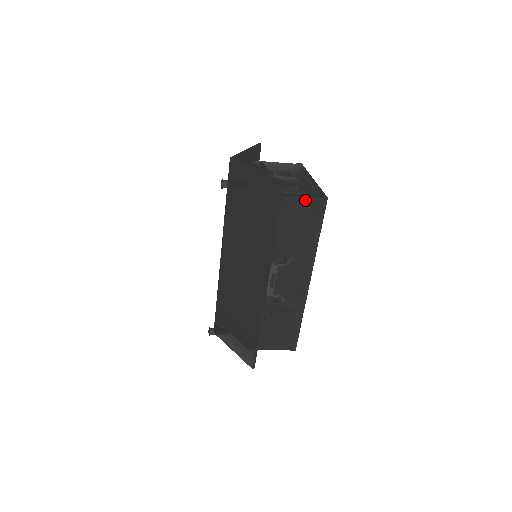
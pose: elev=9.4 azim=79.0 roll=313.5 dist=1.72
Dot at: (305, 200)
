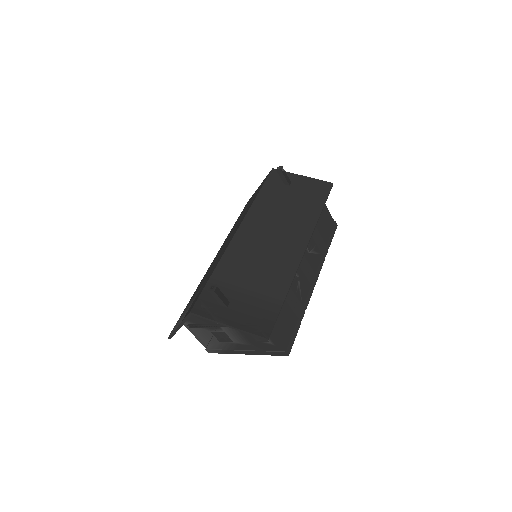
Dot at: (329, 214)
